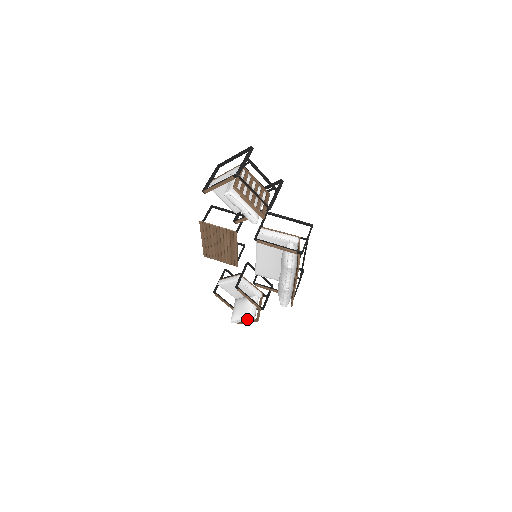
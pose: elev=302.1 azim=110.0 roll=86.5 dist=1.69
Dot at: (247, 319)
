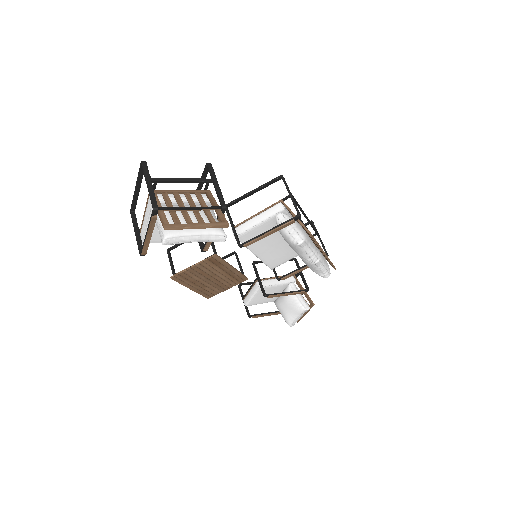
Dot at: (302, 313)
